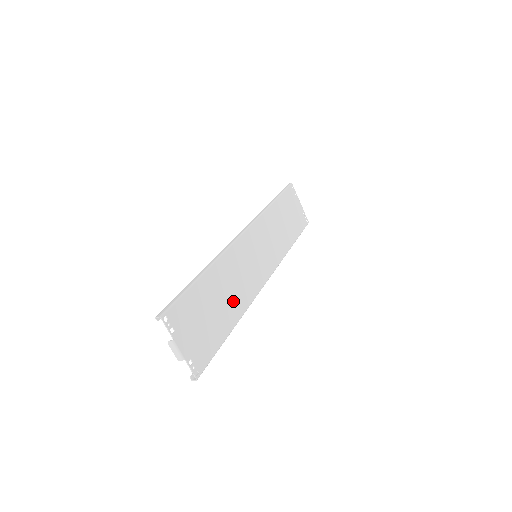
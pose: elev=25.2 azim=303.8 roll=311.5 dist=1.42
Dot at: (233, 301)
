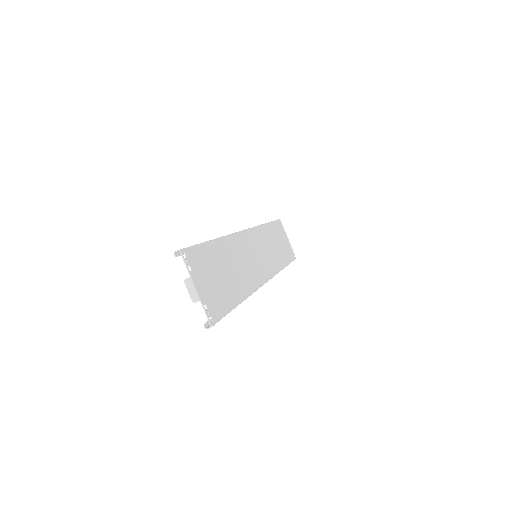
Dot at: (240, 279)
